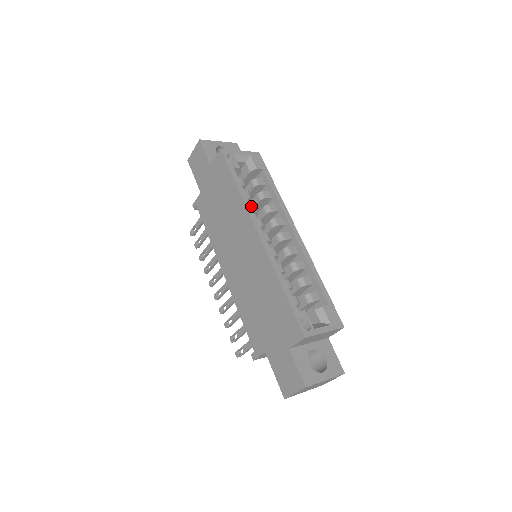
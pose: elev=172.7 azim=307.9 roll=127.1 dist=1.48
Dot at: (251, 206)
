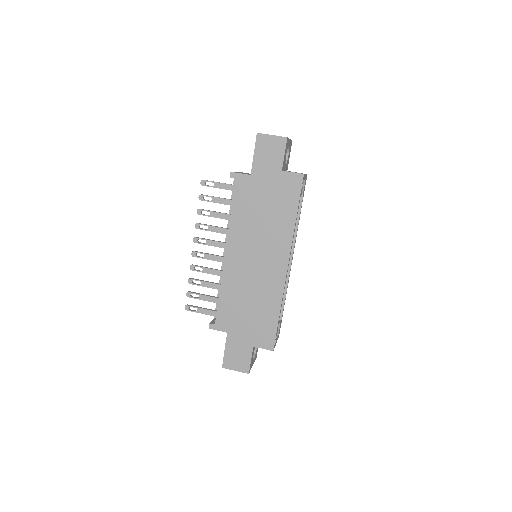
Dot at: occluded
